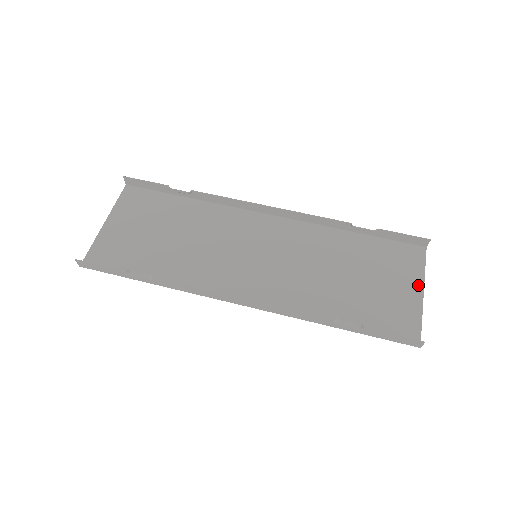
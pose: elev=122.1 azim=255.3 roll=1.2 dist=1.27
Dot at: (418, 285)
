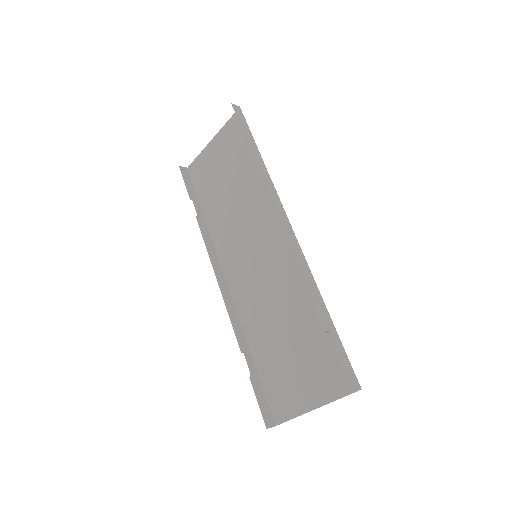
Dot at: (319, 400)
